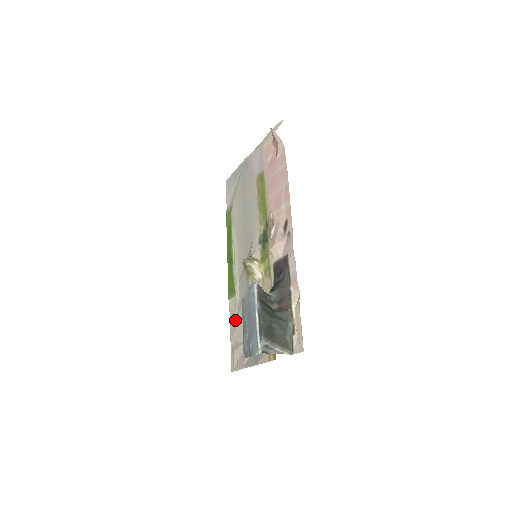
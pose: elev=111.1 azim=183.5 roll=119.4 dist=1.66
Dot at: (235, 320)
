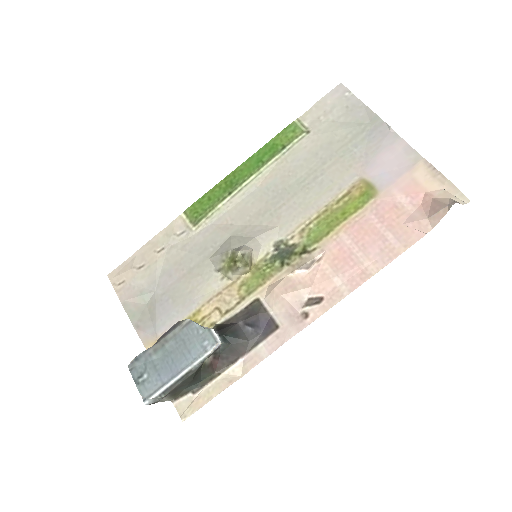
Dot at: (165, 245)
